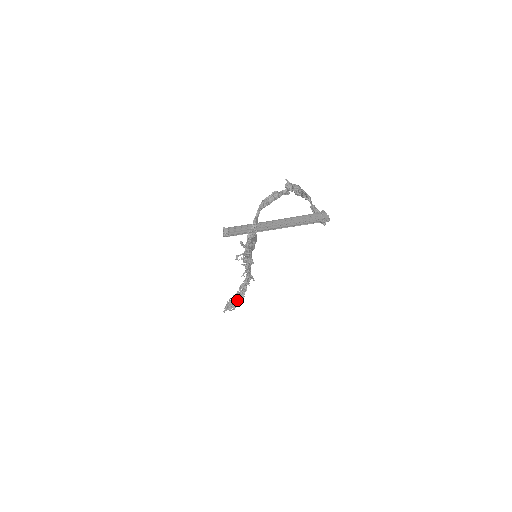
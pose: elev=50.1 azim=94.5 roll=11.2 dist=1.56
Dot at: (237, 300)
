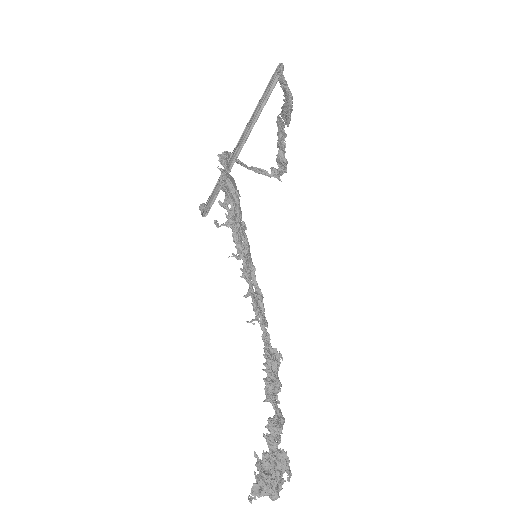
Dot at: (270, 450)
